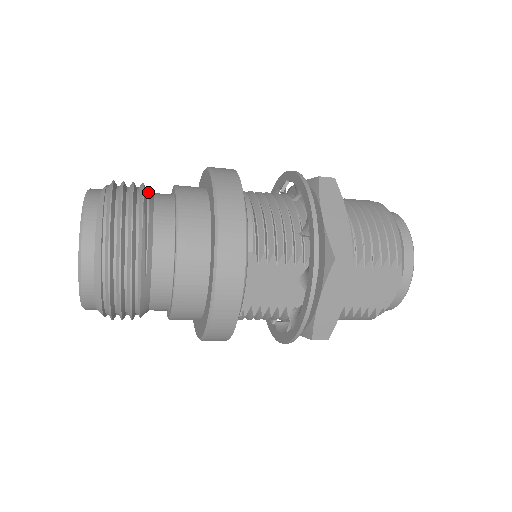
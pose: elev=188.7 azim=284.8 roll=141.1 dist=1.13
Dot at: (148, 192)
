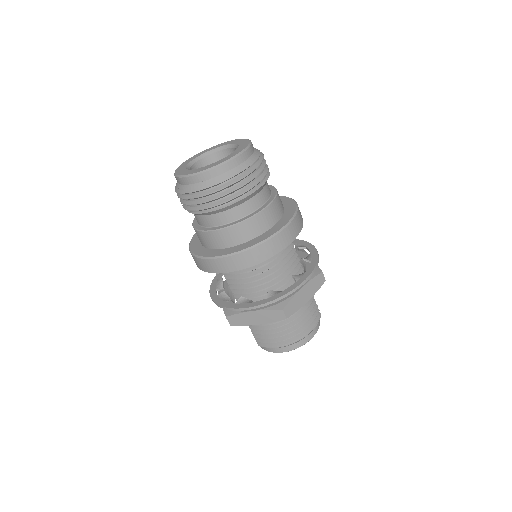
Dot at: occluded
